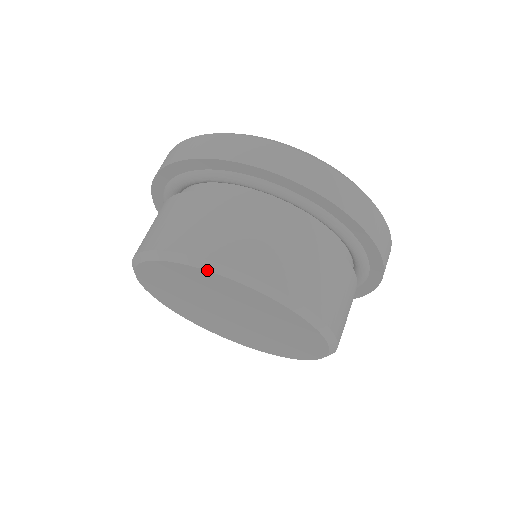
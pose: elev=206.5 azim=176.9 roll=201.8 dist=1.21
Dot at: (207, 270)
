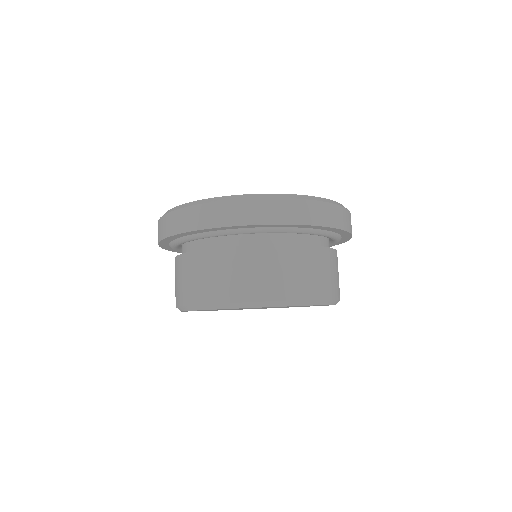
Dot at: occluded
